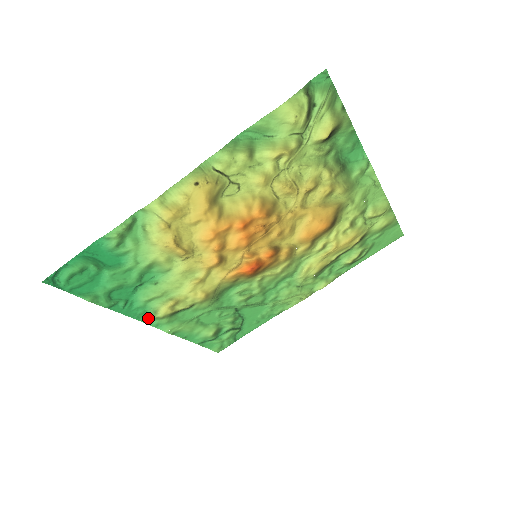
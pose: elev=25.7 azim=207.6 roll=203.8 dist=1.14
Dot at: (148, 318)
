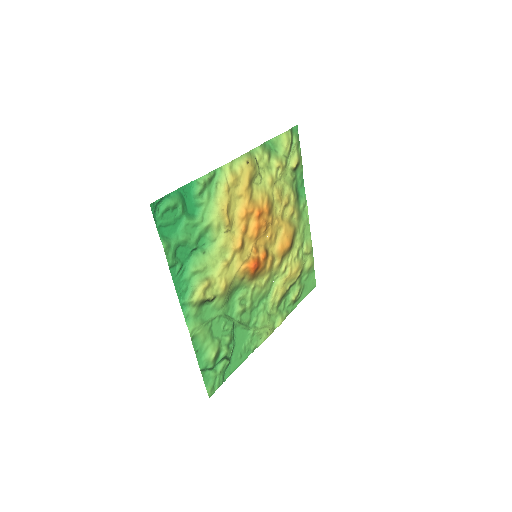
Dot at: (185, 301)
